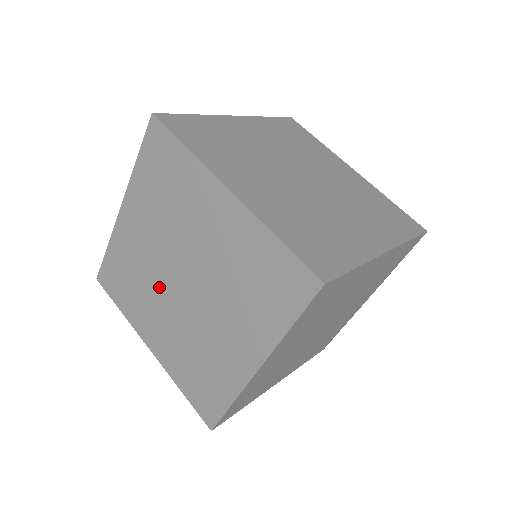
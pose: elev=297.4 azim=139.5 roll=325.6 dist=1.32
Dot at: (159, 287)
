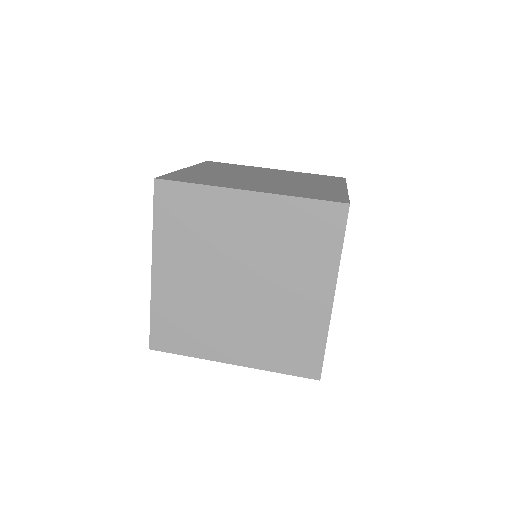
Dot at: (219, 305)
